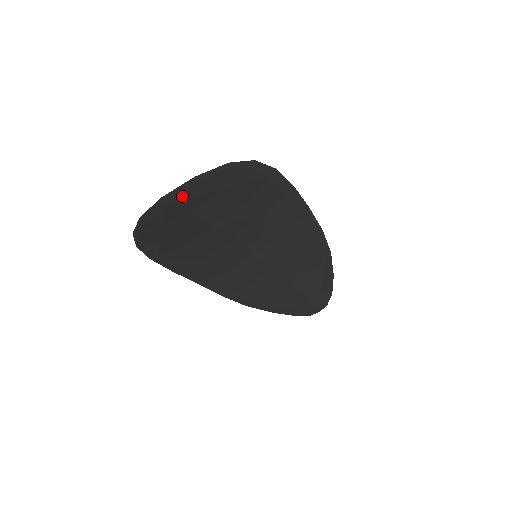
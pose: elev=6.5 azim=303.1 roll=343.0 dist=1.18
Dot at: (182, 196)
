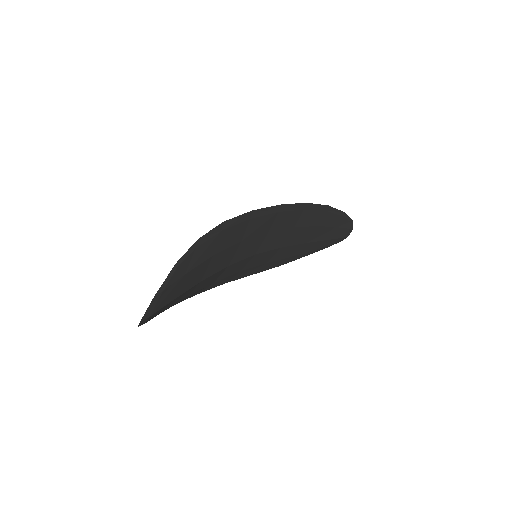
Dot at: (155, 307)
